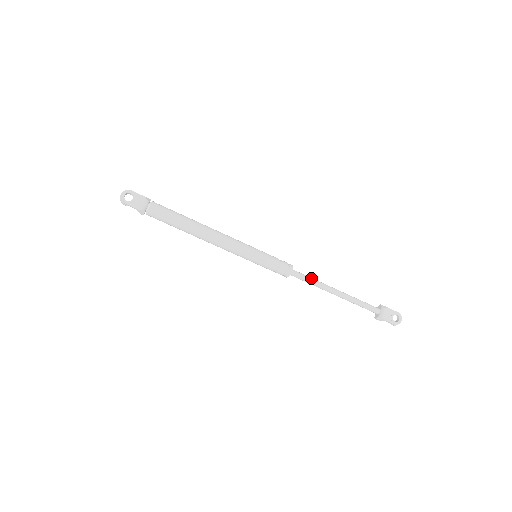
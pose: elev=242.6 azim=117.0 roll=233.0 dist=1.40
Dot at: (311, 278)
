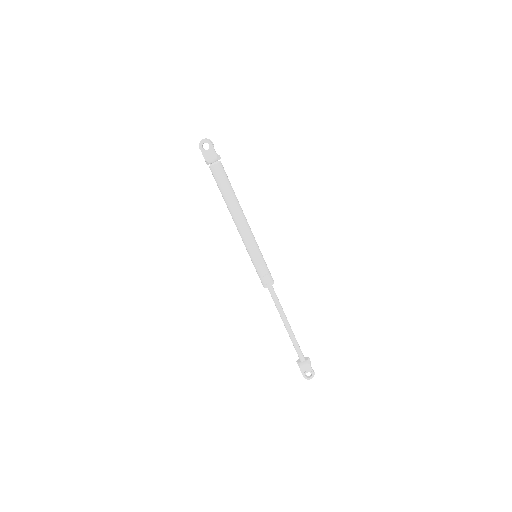
Dot at: (278, 302)
